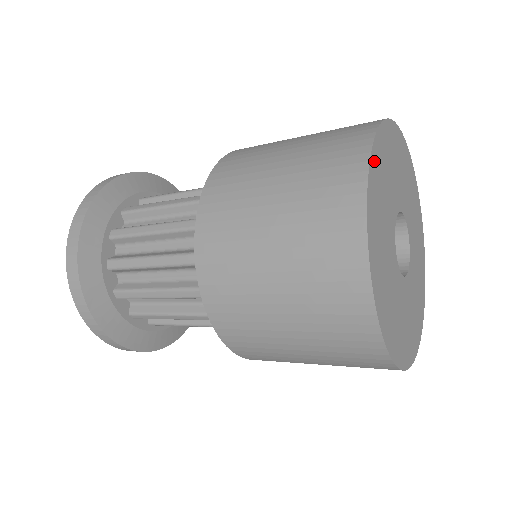
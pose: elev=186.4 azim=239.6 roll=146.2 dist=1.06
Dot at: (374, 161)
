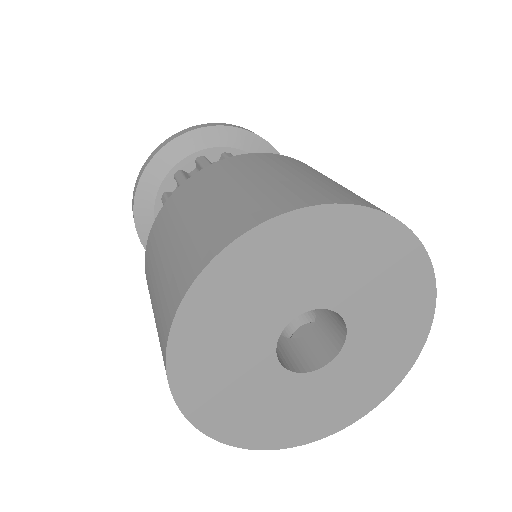
Dot at: (200, 293)
